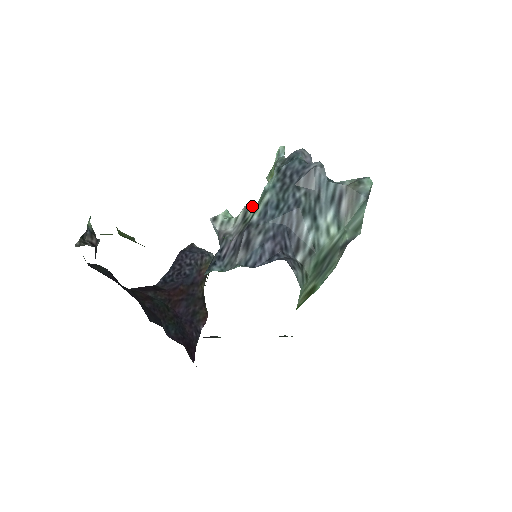
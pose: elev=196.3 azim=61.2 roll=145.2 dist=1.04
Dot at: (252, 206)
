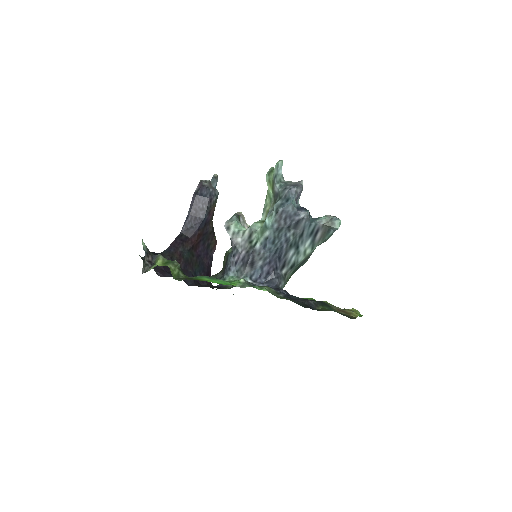
Dot at: (255, 225)
